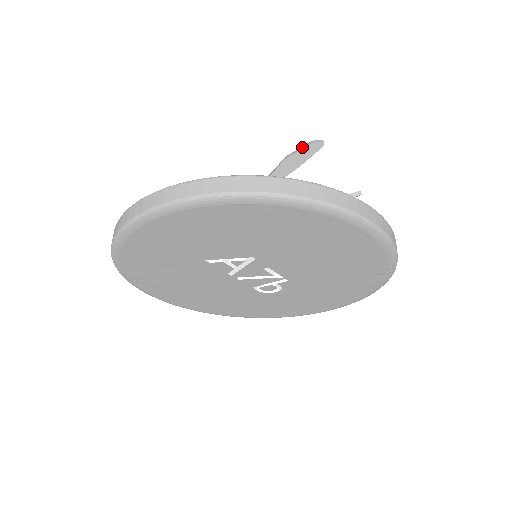
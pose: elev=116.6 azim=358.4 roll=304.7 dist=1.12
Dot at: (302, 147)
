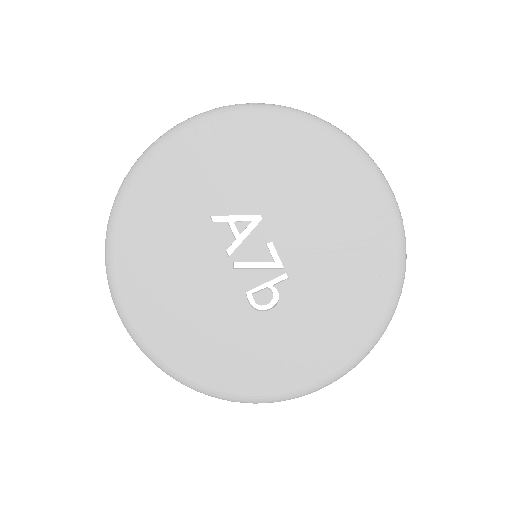
Dot at: occluded
